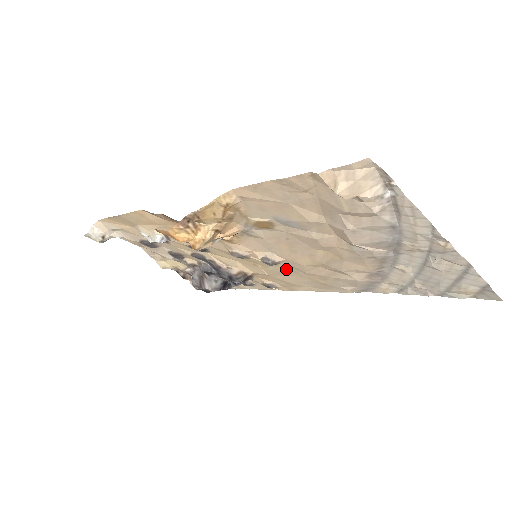
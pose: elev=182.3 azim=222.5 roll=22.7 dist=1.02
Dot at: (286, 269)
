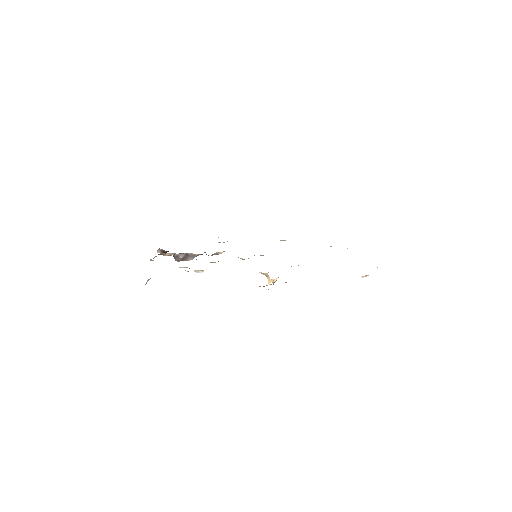
Dot at: occluded
